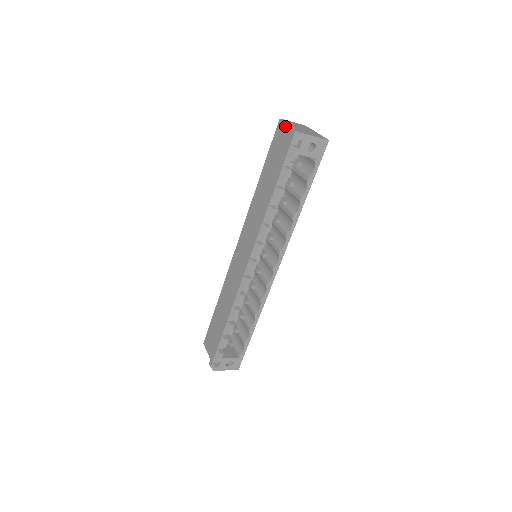
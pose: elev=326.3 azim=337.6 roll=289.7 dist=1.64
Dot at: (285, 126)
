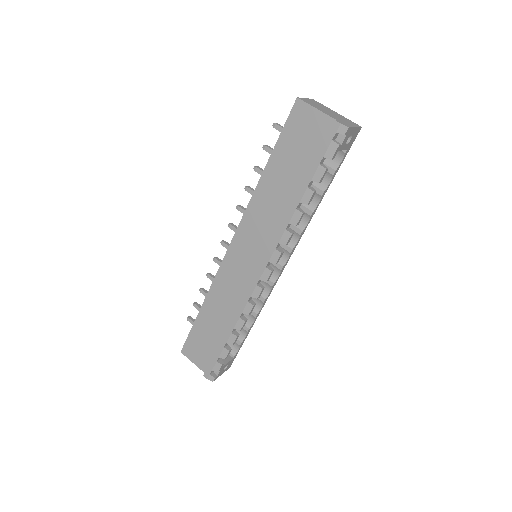
Dot at: (311, 111)
